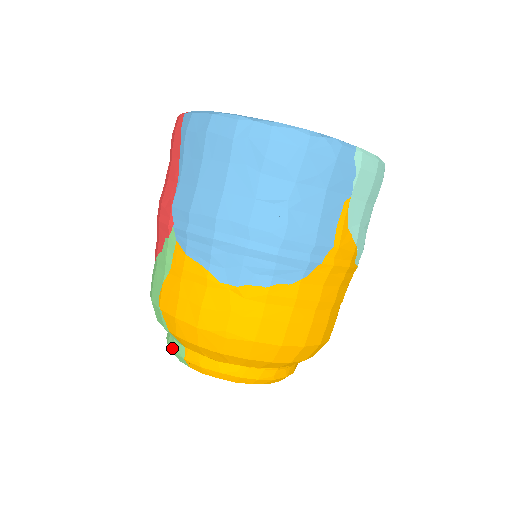
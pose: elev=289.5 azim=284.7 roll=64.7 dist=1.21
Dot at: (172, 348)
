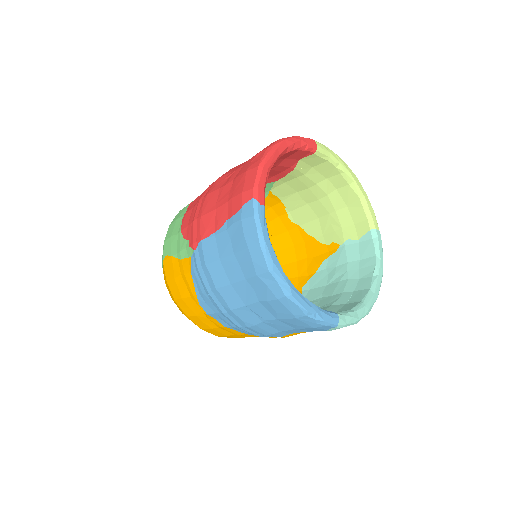
Dot at: occluded
